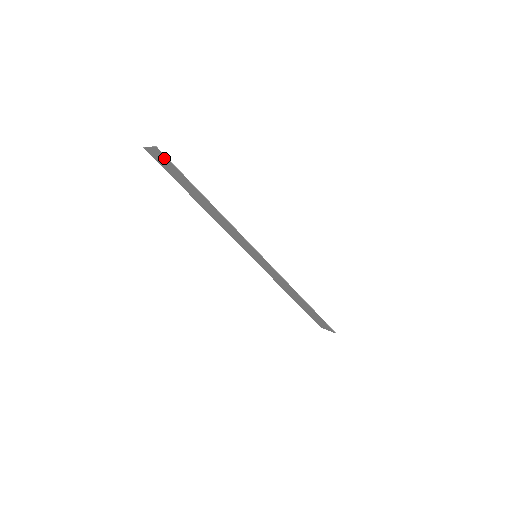
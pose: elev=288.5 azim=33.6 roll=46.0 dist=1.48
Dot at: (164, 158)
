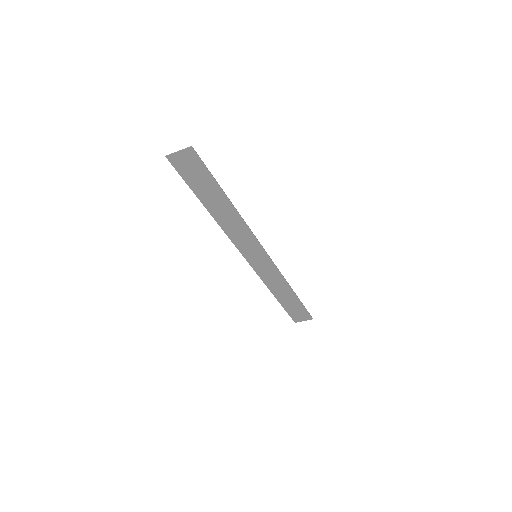
Dot at: (194, 160)
